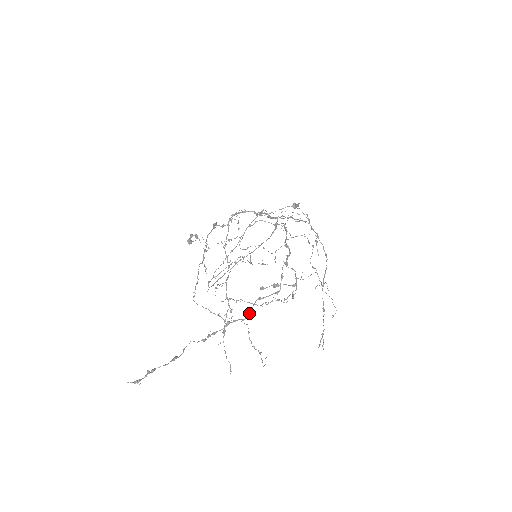
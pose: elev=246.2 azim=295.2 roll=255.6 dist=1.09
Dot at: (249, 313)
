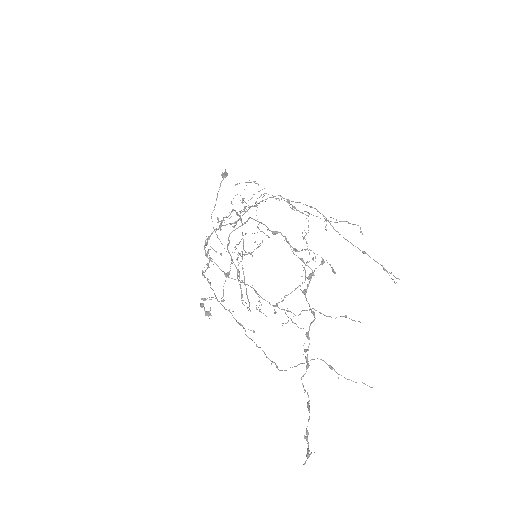
Dot at: (313, 312)
